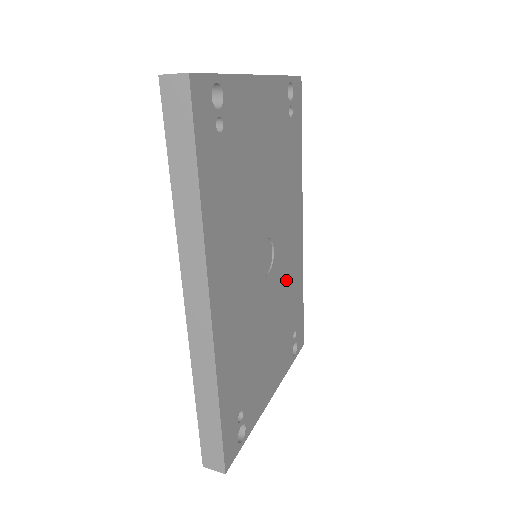
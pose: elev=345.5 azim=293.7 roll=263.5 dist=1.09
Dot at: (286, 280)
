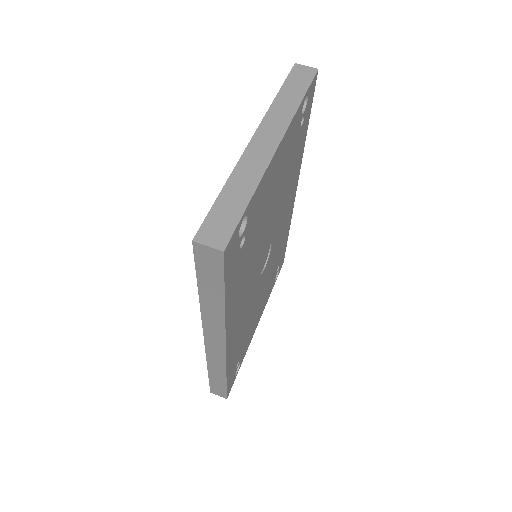
Dot at: (277, 247)
